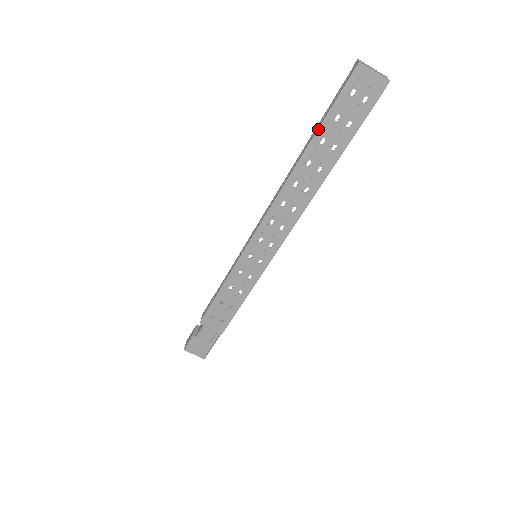
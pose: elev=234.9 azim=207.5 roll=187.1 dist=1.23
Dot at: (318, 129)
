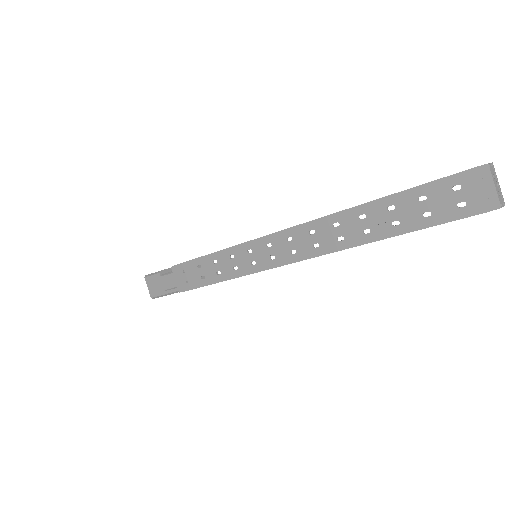
Dot at: (397, 193)
